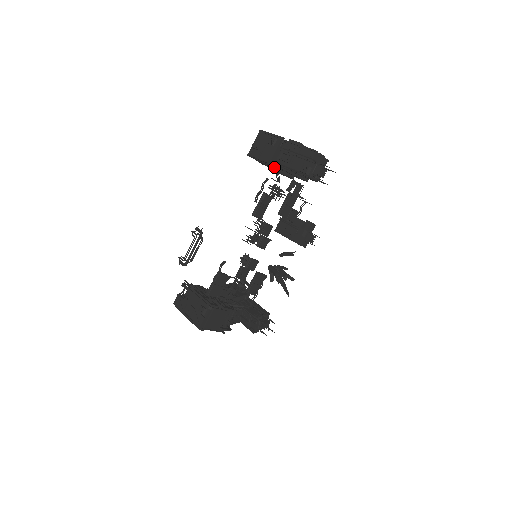
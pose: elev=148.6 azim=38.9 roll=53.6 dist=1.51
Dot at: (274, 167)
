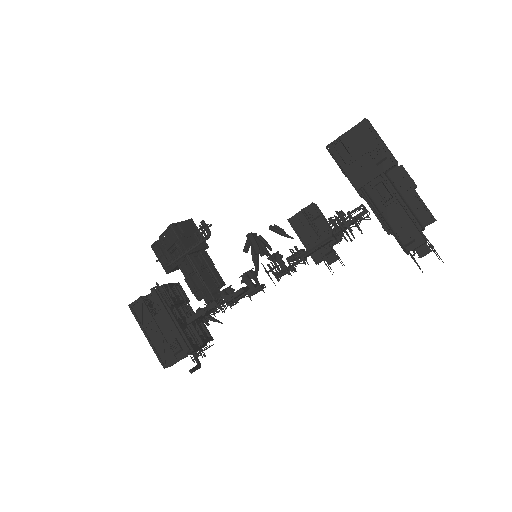
Dot at: occluded
